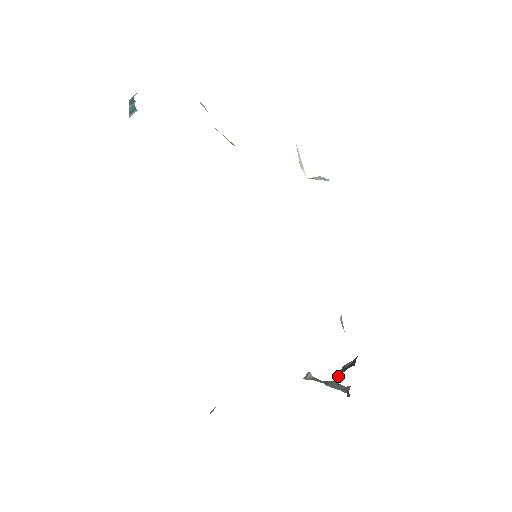
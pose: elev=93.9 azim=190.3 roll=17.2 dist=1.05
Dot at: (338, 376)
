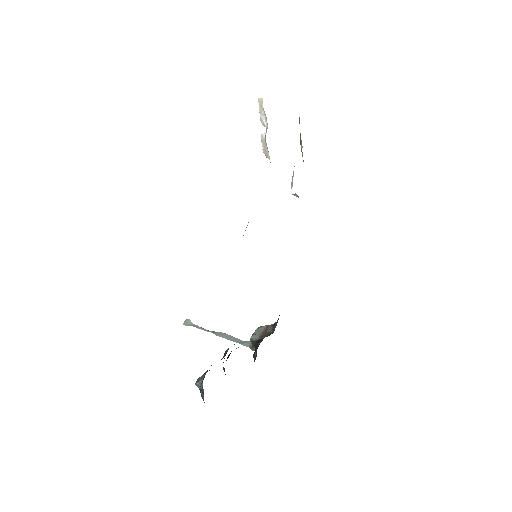
Dot at: (255, 338)
